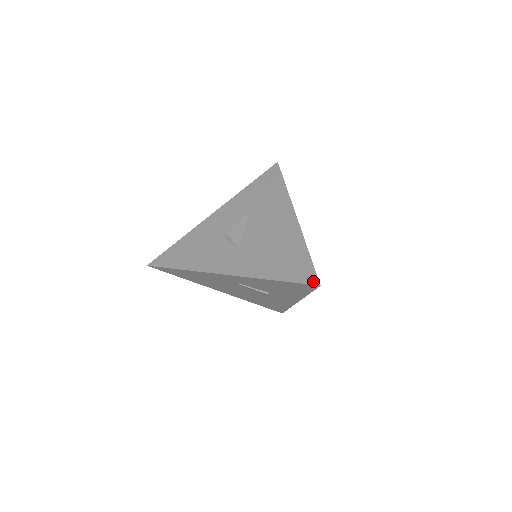
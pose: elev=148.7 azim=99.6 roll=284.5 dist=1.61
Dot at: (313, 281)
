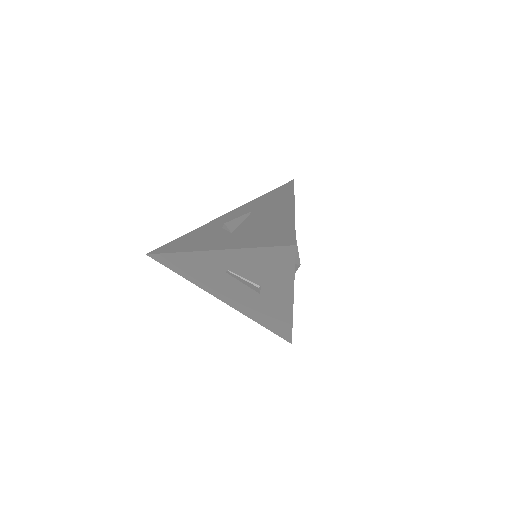
Dot at: (290, 243)
